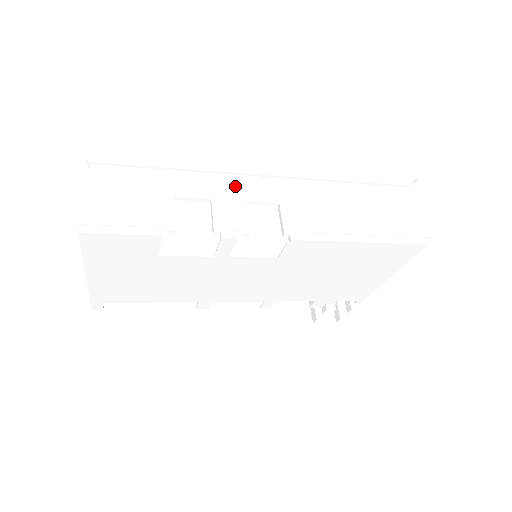
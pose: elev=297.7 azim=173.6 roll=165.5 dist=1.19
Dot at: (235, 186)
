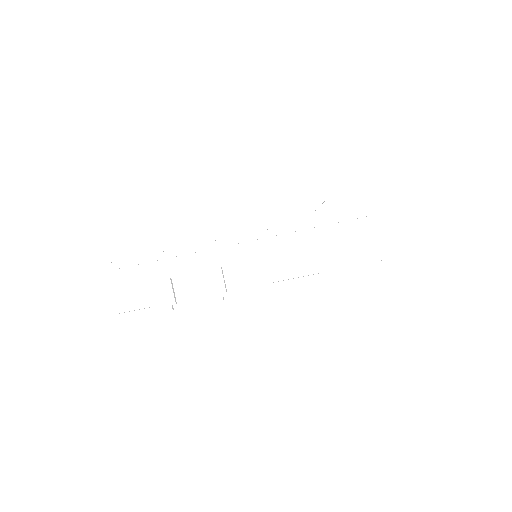
Dot at: (211, 256)
